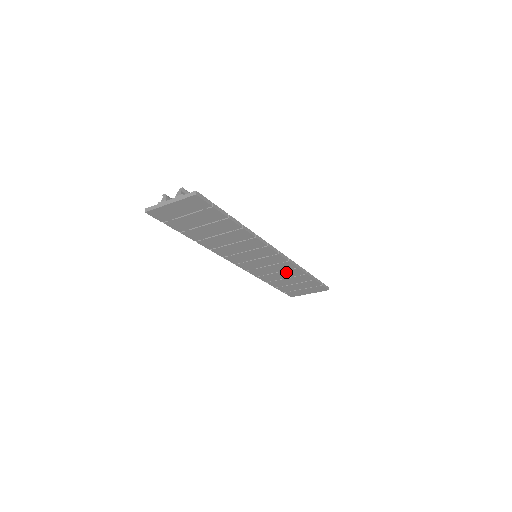
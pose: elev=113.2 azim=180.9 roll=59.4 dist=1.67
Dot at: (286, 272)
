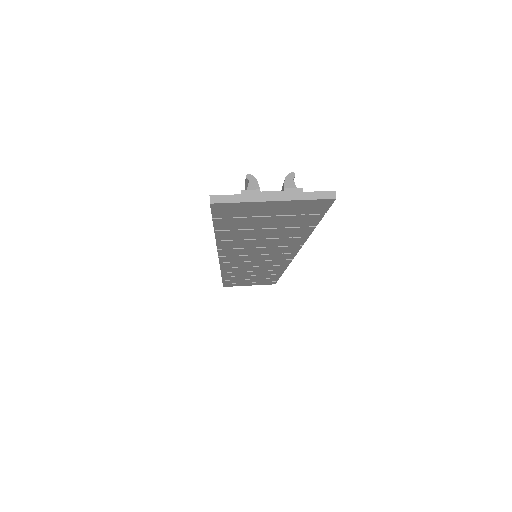
Dot at: (264, 271)
